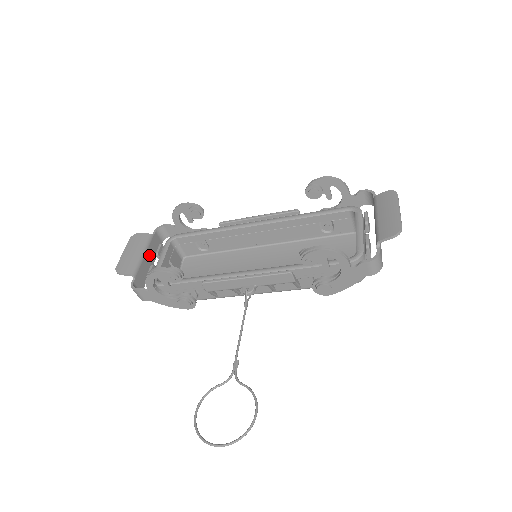
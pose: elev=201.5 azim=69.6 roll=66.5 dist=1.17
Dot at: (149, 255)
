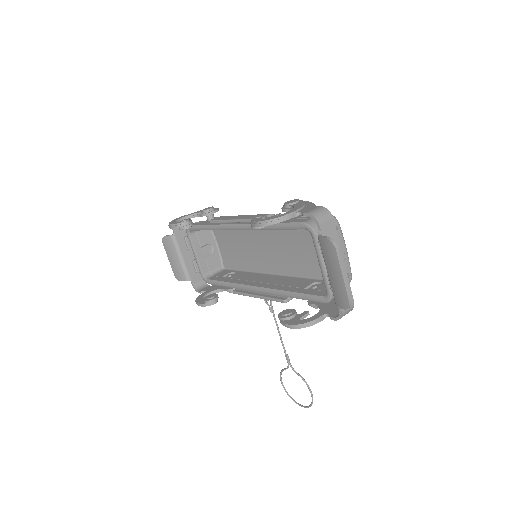
Dot at: (185, 250)
